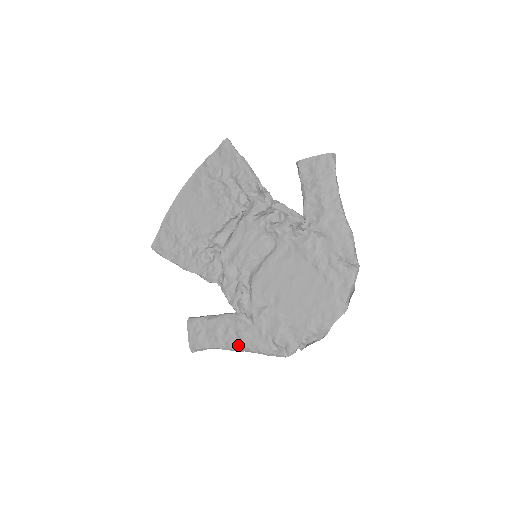
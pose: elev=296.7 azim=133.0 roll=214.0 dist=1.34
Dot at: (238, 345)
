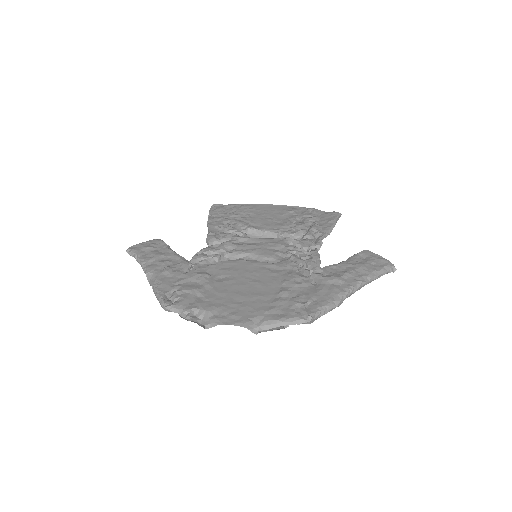
Dot at: (154, 272)
